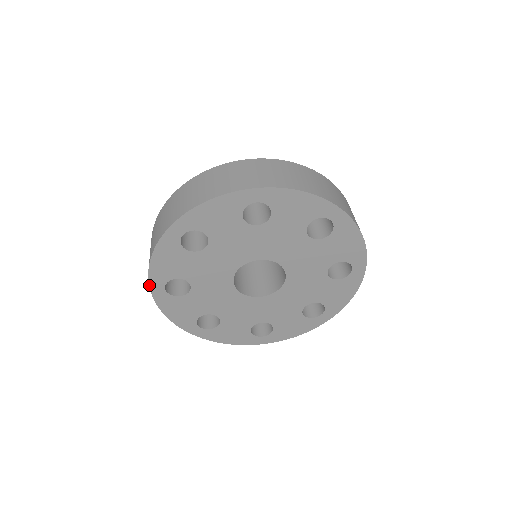
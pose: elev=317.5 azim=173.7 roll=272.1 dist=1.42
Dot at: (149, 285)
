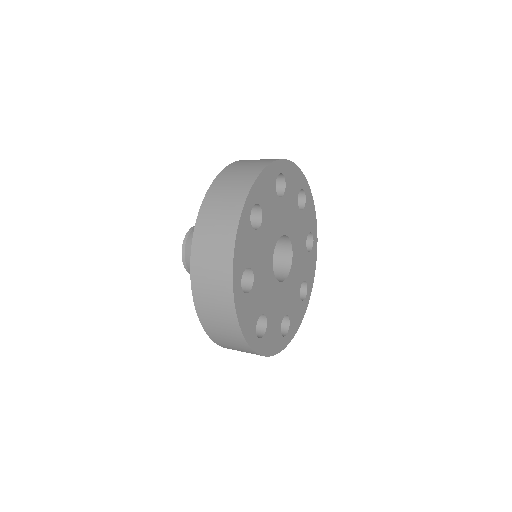
Dot at: (232, 281)
